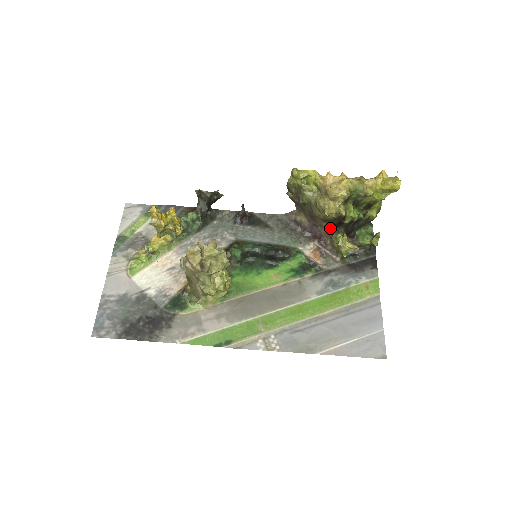
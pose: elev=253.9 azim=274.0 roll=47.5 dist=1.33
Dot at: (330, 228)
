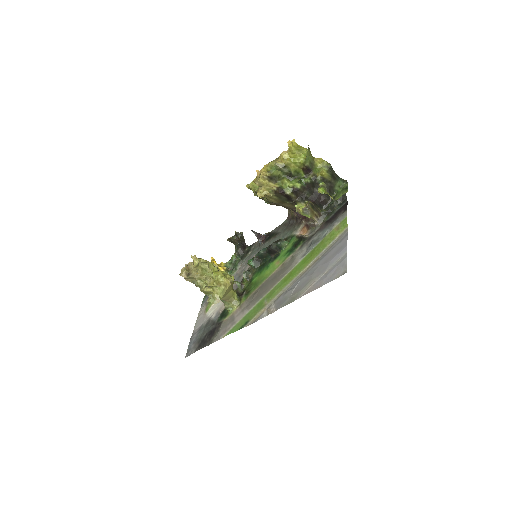
Dot at: (293, 205)
